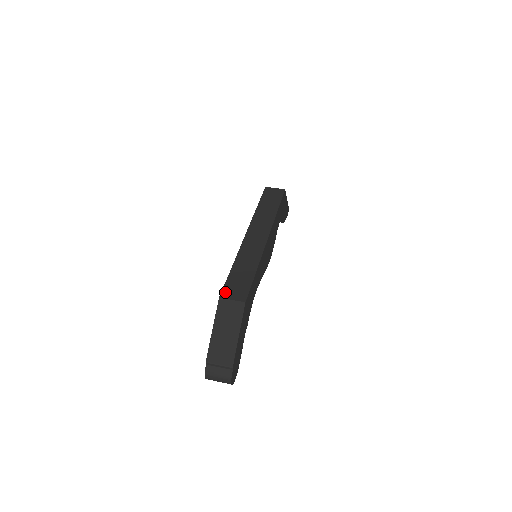
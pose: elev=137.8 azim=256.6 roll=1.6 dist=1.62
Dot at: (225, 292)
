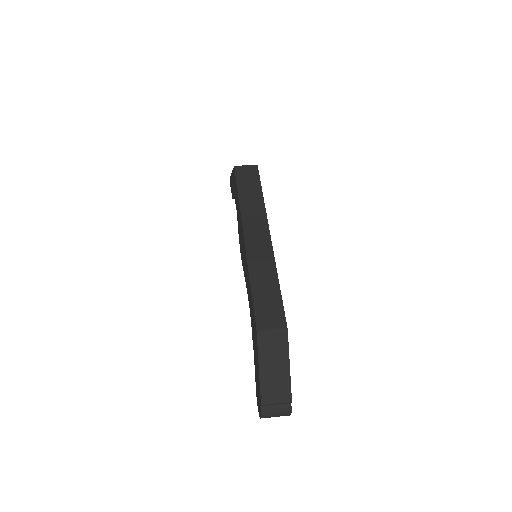
Dot at: (260, 322)
